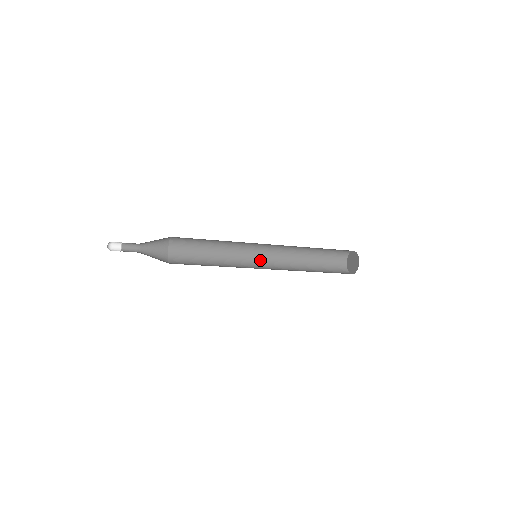
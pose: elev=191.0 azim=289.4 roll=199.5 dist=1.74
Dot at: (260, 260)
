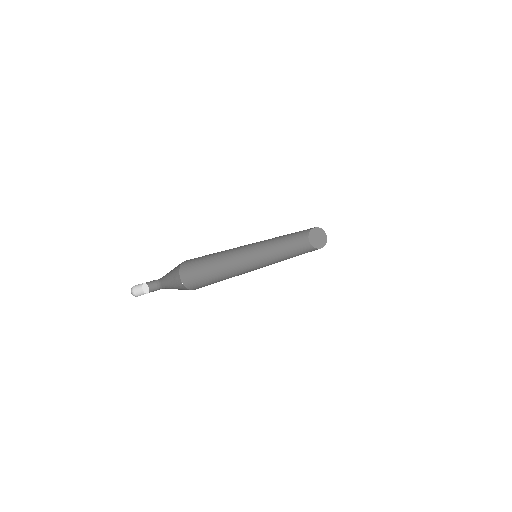
Dot at: (257, 264)
